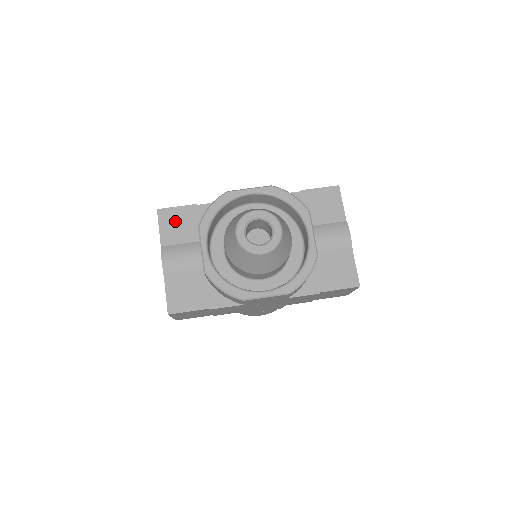
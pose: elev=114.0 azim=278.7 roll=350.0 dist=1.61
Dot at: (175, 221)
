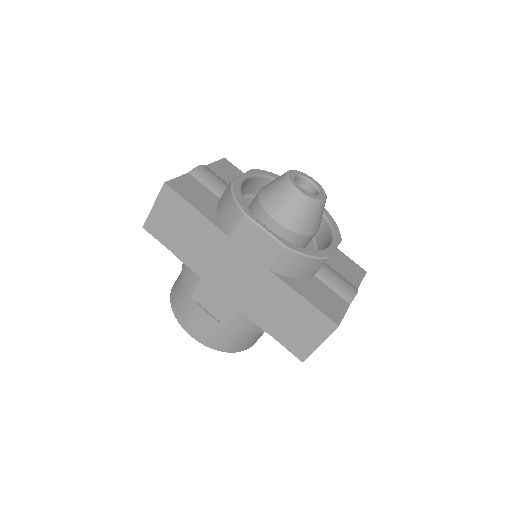
Dot at: (230, 170)
